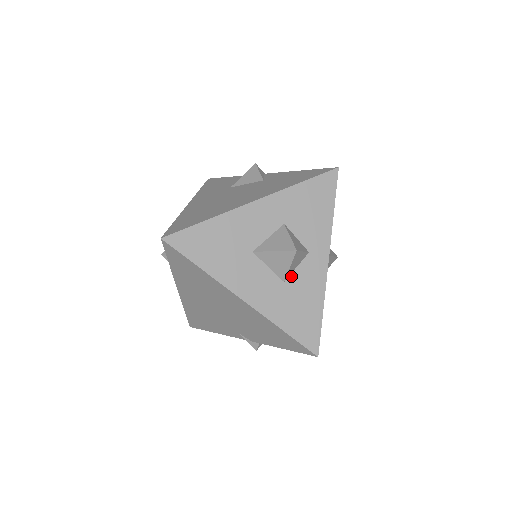
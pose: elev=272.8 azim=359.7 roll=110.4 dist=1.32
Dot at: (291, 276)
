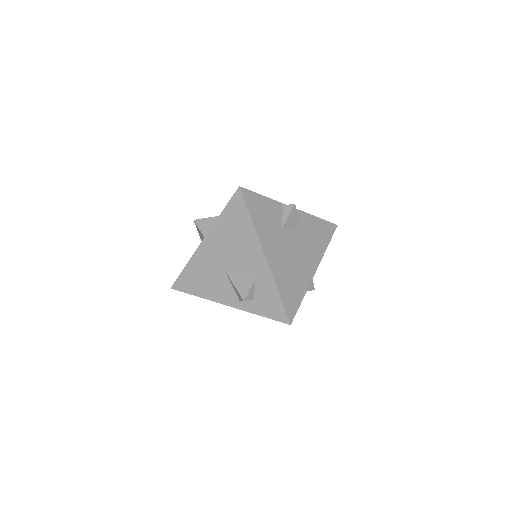
Dot at: occluded
